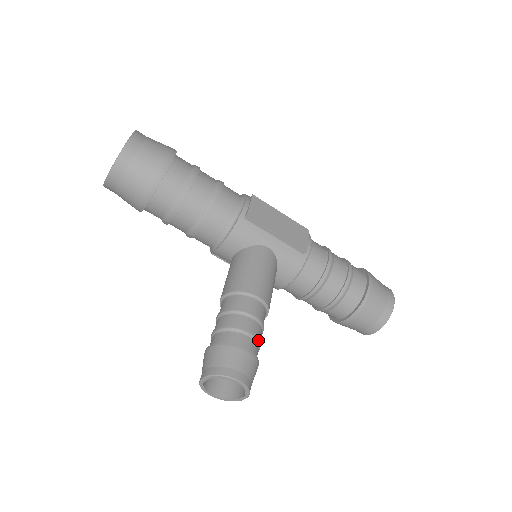
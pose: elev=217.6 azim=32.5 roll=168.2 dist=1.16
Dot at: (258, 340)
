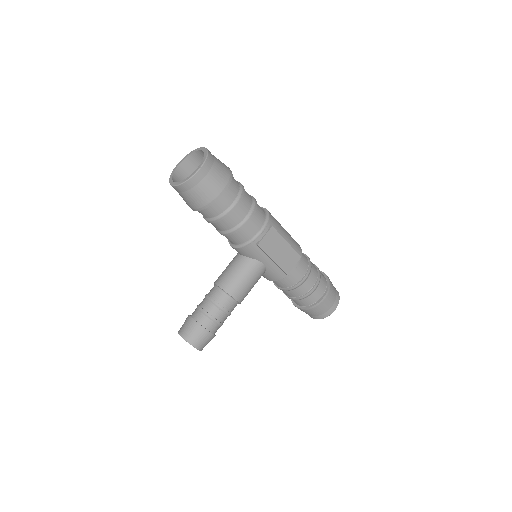
Dot at: (221, 325)
